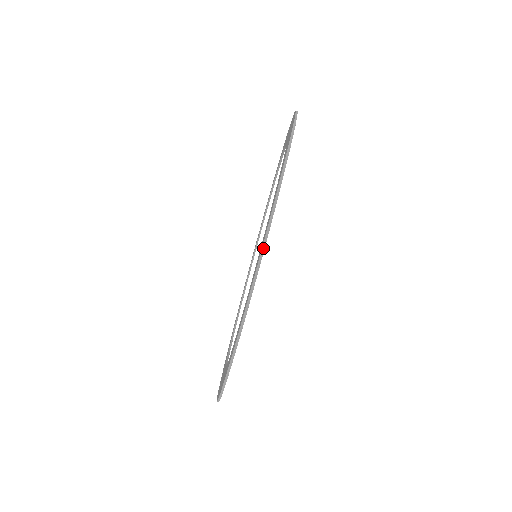
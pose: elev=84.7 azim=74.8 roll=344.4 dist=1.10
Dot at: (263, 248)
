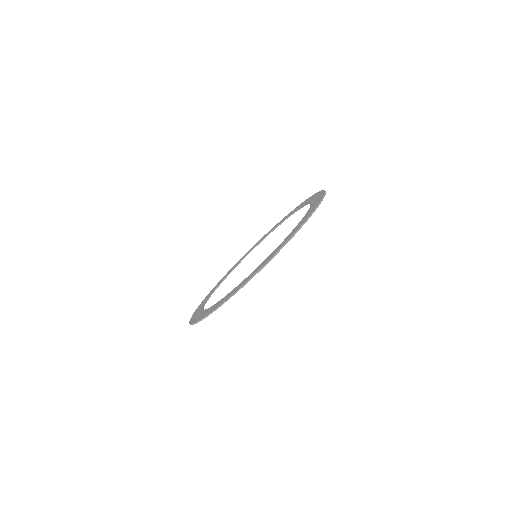
Dot at: (204, 318)
